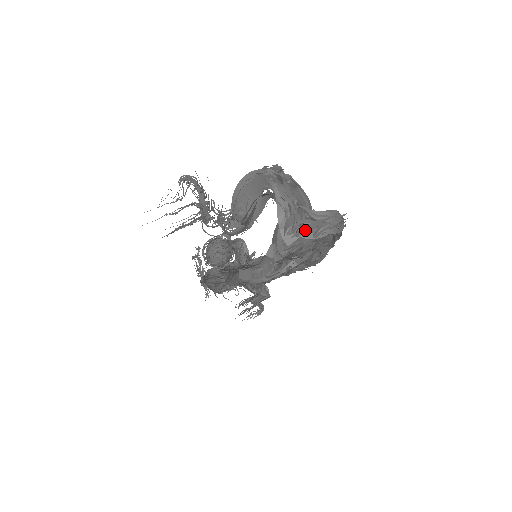
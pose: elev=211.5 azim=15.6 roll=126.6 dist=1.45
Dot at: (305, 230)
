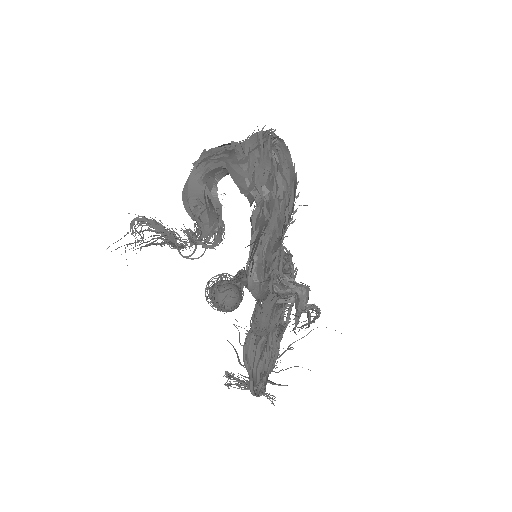
Dot at: (249, 147)
